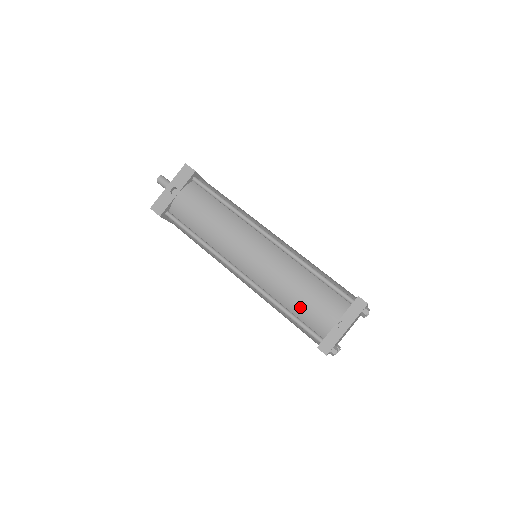
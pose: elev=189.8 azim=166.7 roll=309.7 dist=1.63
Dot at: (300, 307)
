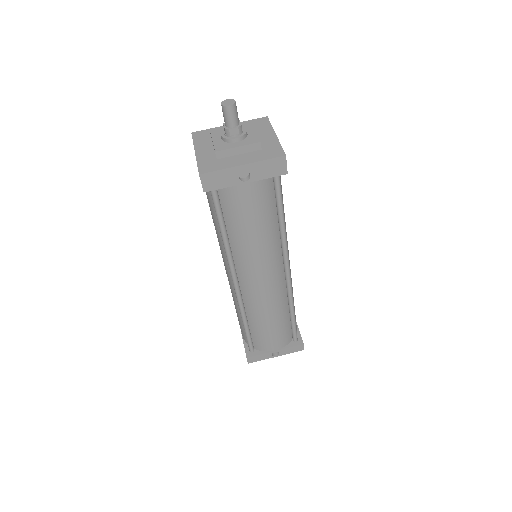
Dot at: (260, 331)
